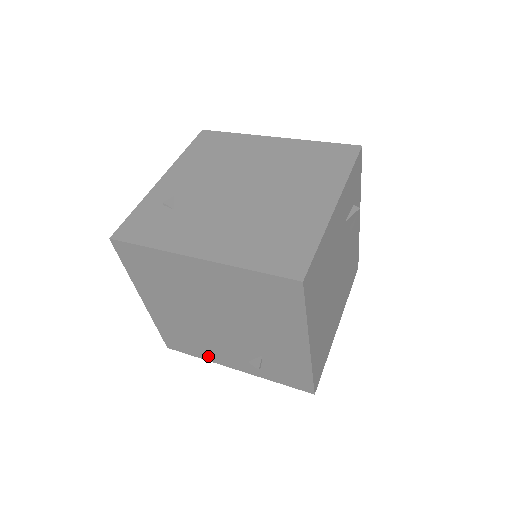
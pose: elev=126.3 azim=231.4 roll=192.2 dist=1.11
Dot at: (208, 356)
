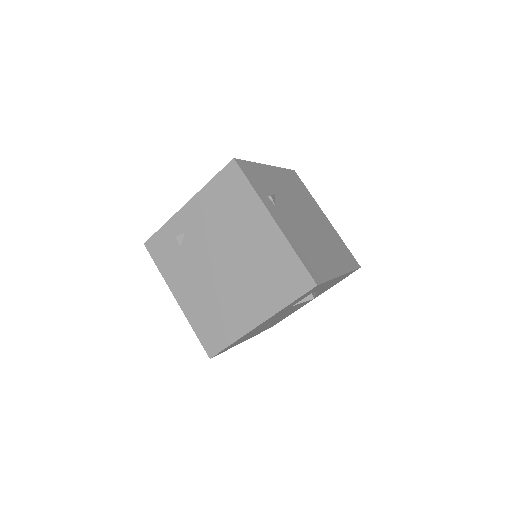
Dot at: occluded
